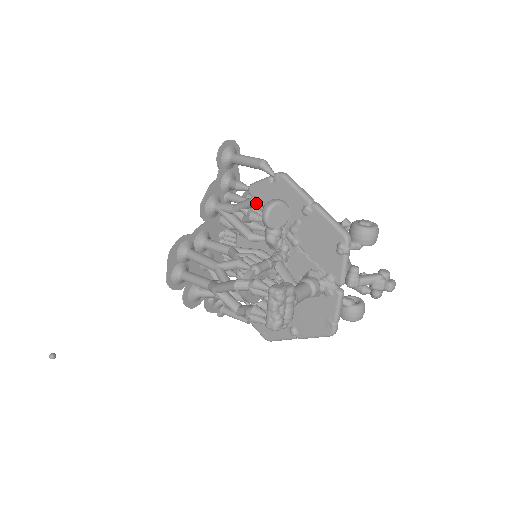
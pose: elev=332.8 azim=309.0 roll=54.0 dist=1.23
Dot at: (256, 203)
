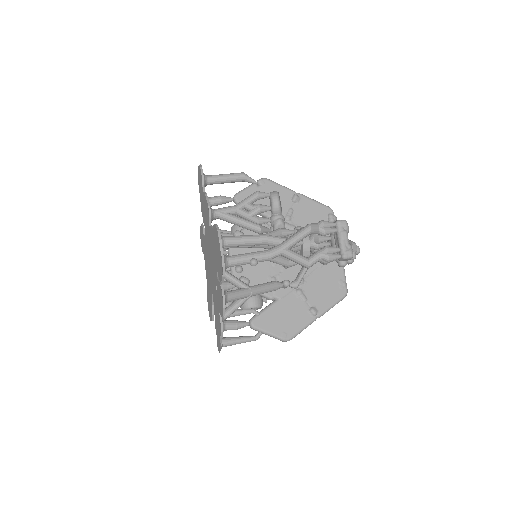
Dot at: (263, 194)
